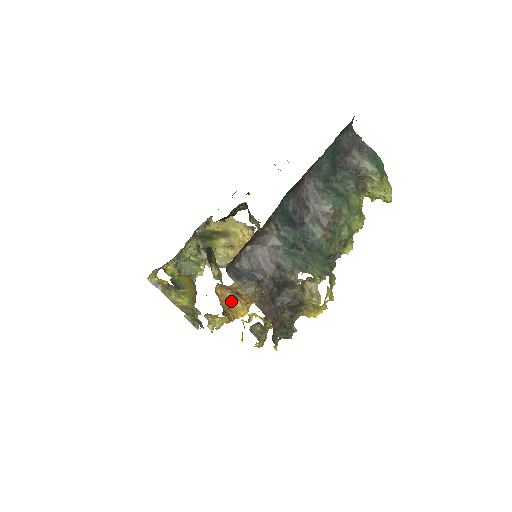
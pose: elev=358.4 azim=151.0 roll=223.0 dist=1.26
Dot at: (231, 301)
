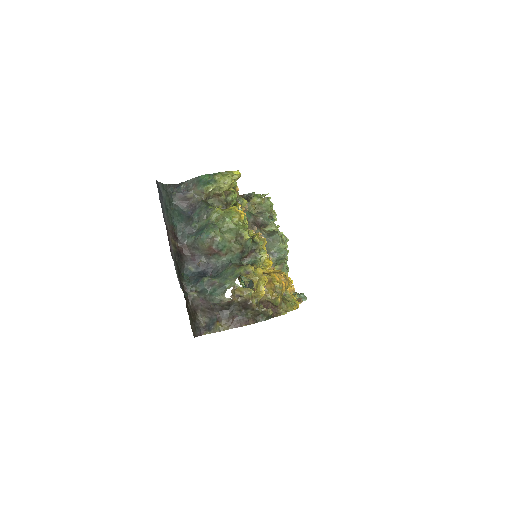
Dot at: occluded
